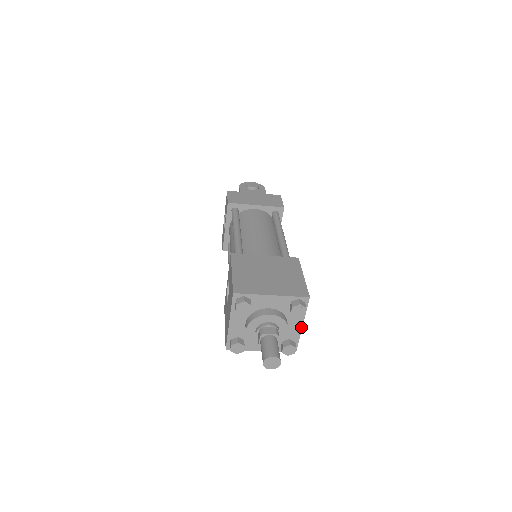
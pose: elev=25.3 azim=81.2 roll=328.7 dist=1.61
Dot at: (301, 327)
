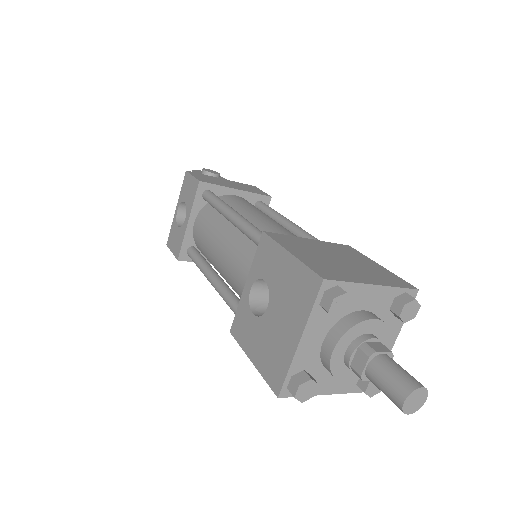
Dot at: (392, 345)
